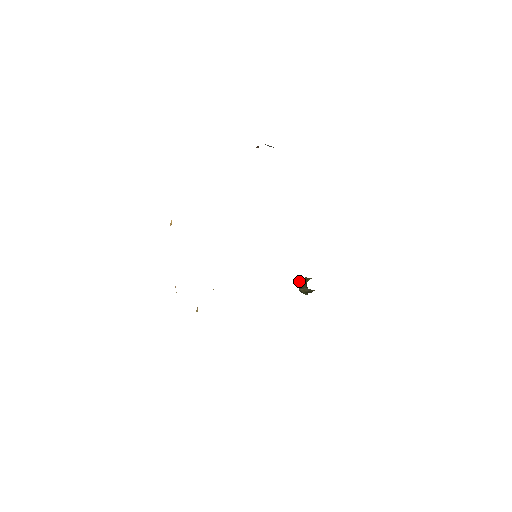
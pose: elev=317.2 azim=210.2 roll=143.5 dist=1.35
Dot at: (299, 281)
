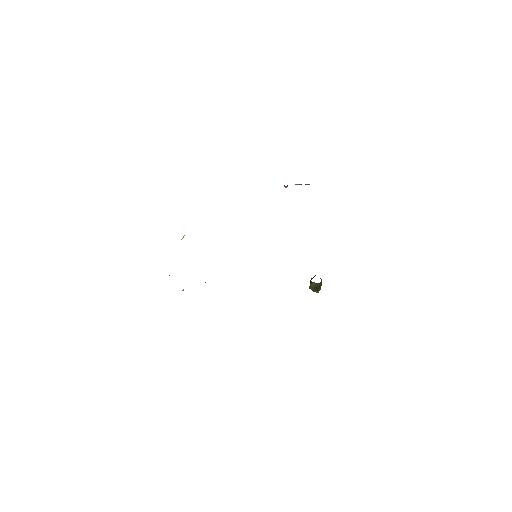
Dot at: (310, 281)
